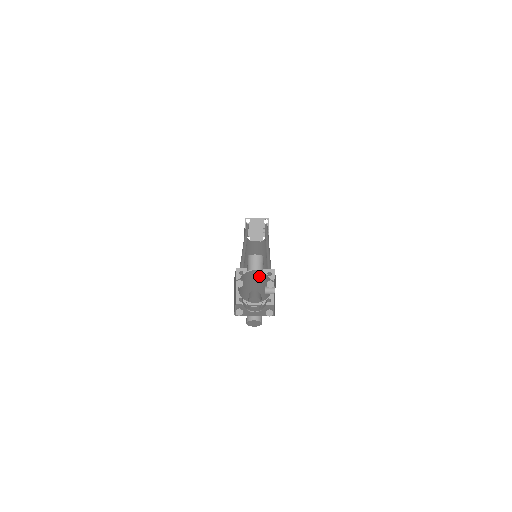
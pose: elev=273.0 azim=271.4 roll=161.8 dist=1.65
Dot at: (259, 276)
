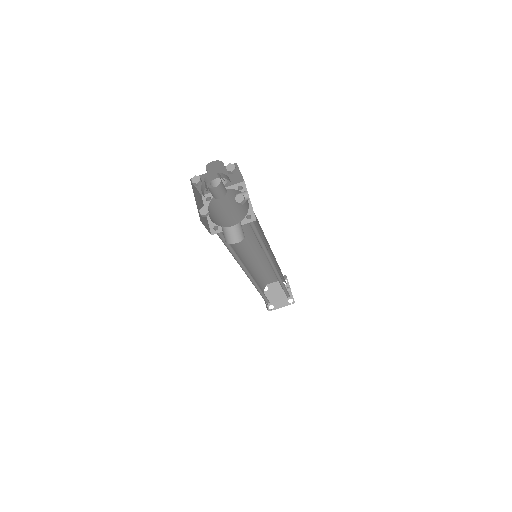
Dot at: occluded
